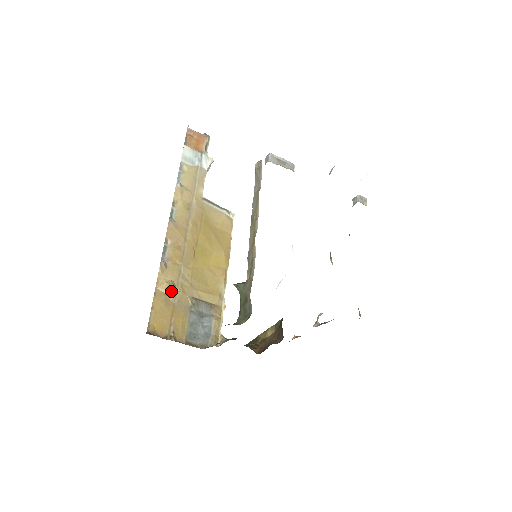
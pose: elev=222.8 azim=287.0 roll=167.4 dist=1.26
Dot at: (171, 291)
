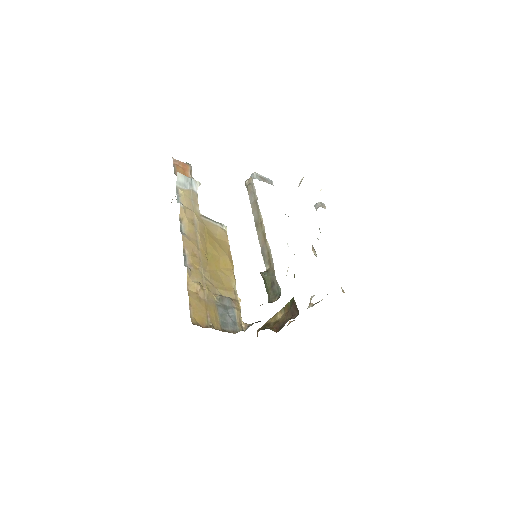
Dot at: (200, 290)
